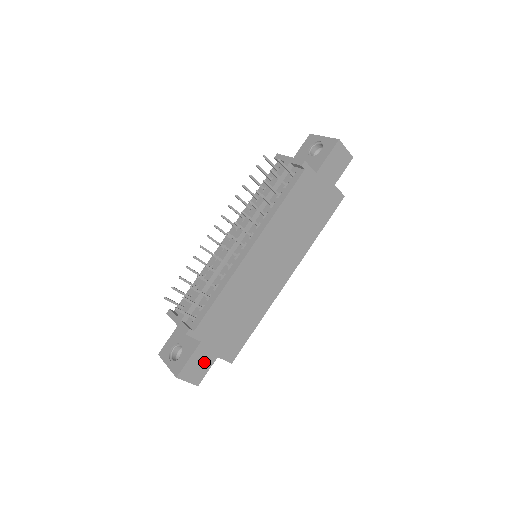
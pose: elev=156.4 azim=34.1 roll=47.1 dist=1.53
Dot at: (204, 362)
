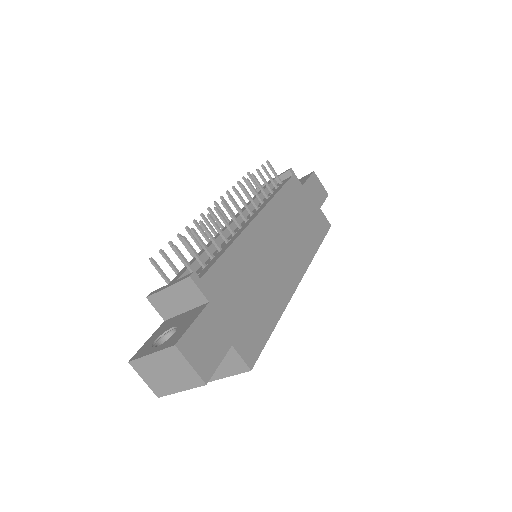
Dot at: (214, 342)
